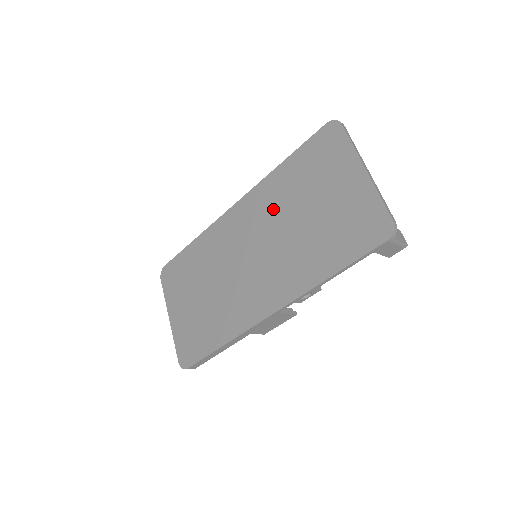
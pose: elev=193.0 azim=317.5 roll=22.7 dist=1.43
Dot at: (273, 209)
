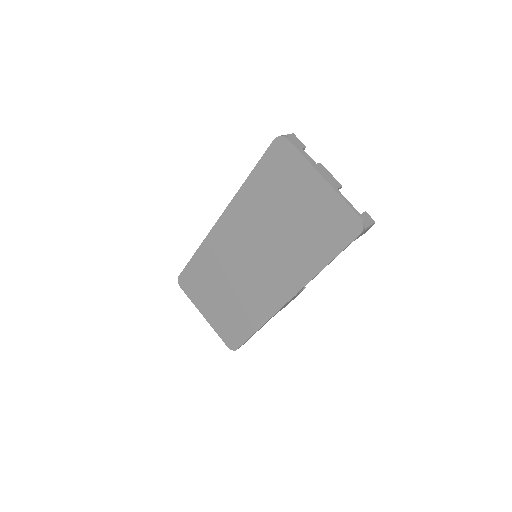
Dot at: (256, 219)
